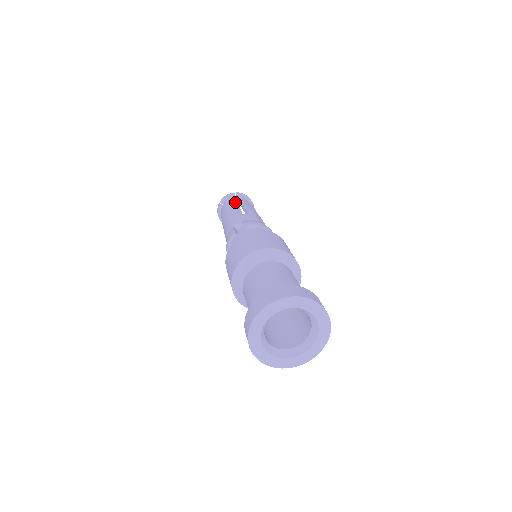
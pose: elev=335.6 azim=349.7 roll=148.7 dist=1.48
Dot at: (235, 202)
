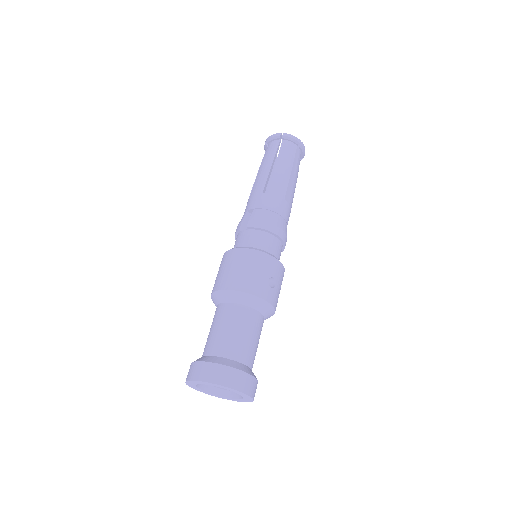
Dot at: (272, 157)
